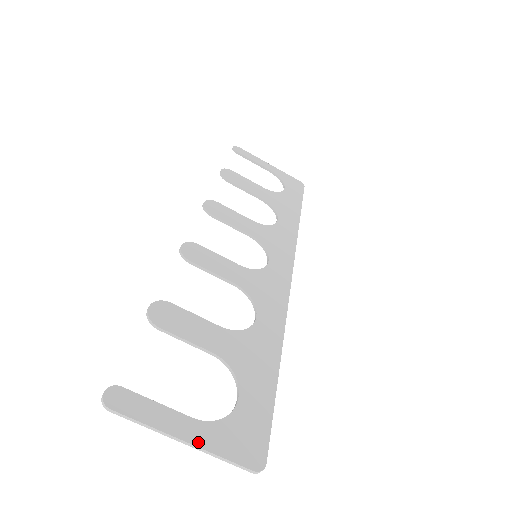
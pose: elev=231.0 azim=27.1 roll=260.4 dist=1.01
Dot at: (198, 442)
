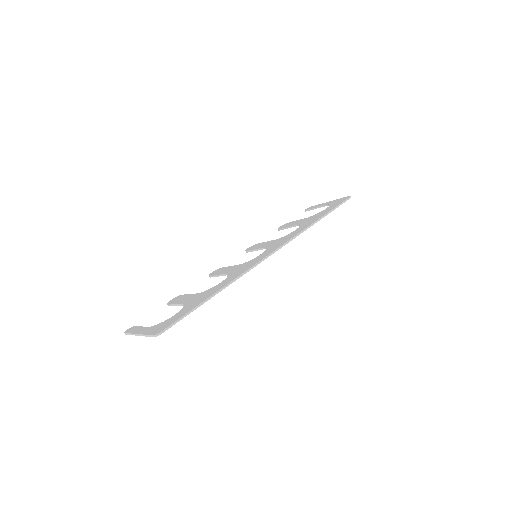
Dot at: (142, 333)
